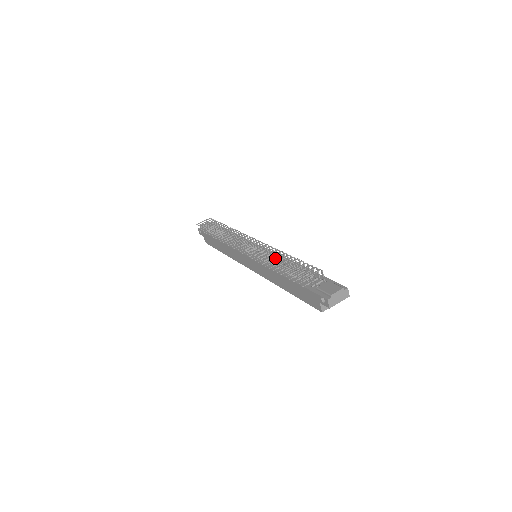
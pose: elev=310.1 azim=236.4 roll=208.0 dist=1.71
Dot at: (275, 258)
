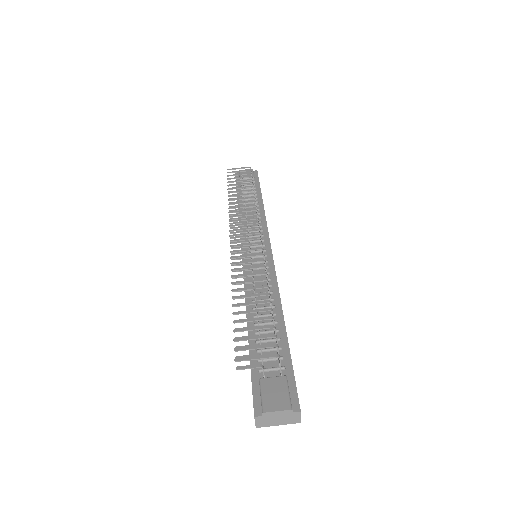
Dot at: (246, 288)
